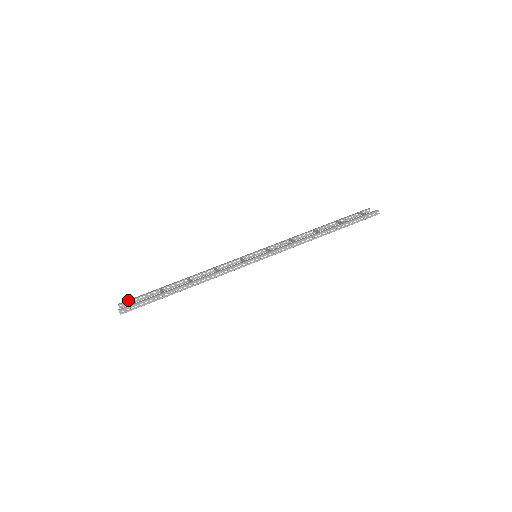
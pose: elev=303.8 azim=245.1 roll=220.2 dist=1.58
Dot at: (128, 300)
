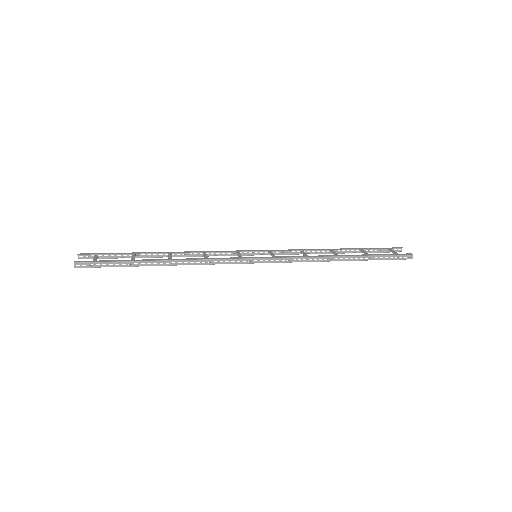
Dot at: (91, 253)
